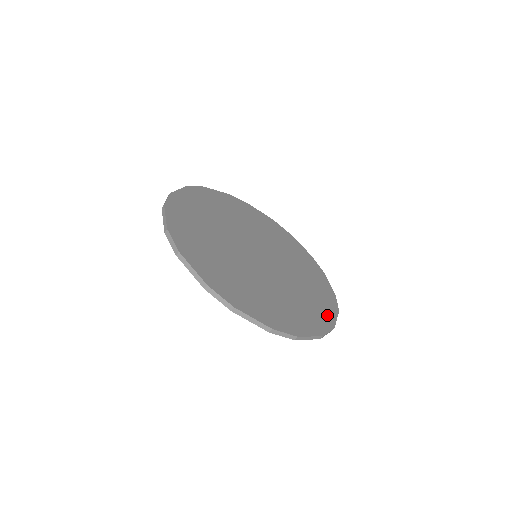
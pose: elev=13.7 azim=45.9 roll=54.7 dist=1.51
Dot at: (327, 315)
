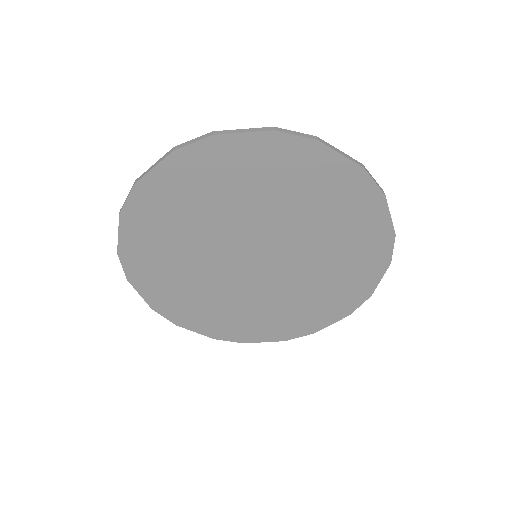
Dot at: (318, 321)
